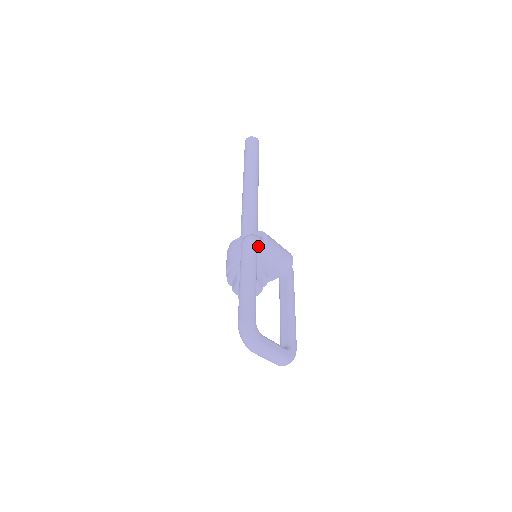
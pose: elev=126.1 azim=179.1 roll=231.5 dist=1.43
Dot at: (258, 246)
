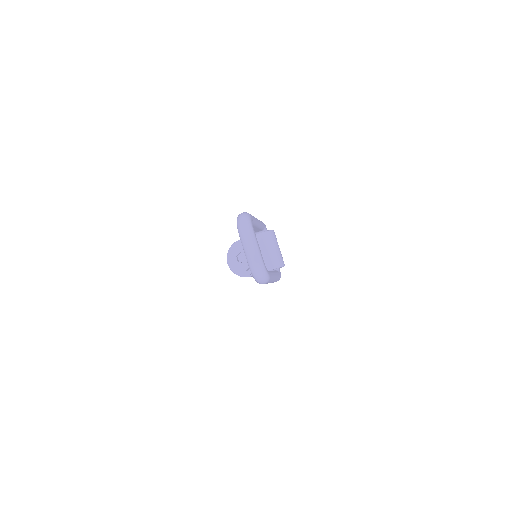
Dot at: (266, 229)
